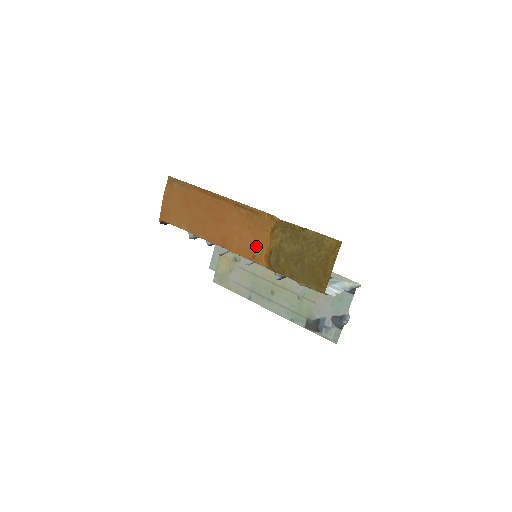
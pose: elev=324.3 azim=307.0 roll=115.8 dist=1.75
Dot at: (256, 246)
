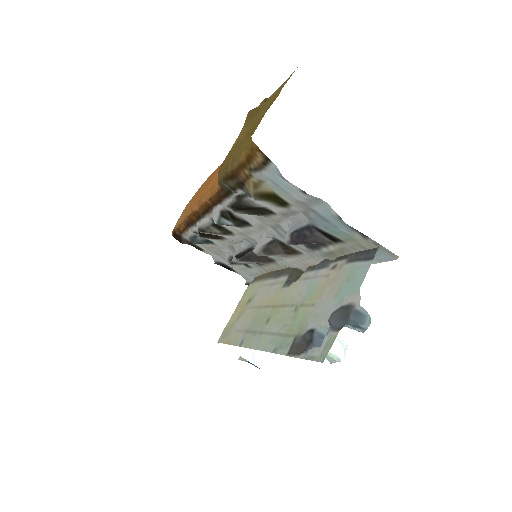
Dot at: occluded
